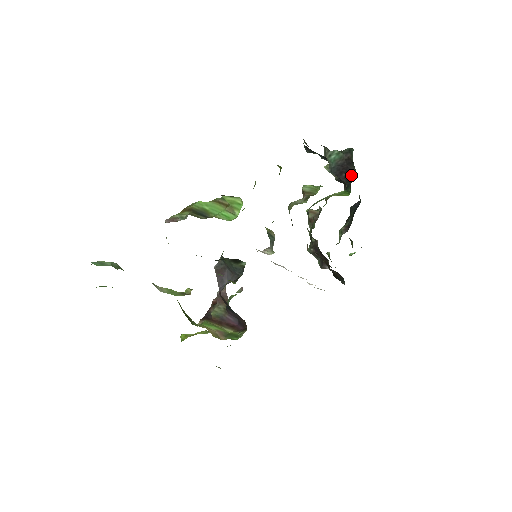
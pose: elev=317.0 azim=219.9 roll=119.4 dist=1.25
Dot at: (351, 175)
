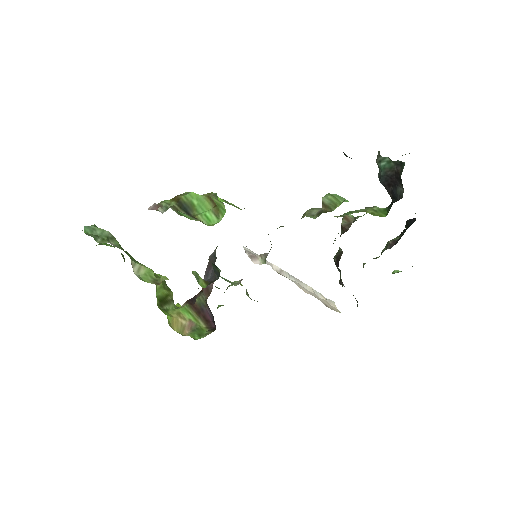
Dot at: (397, 192)
